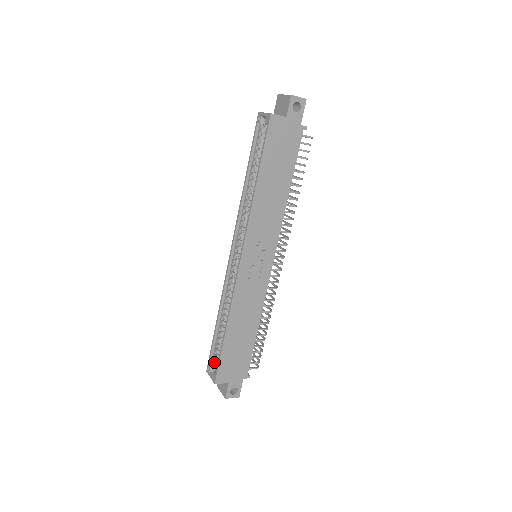
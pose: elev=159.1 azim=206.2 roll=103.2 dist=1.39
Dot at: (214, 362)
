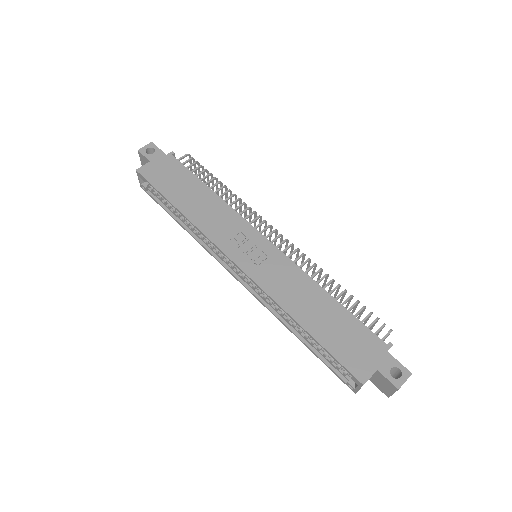
Dot at: (344, 373)
